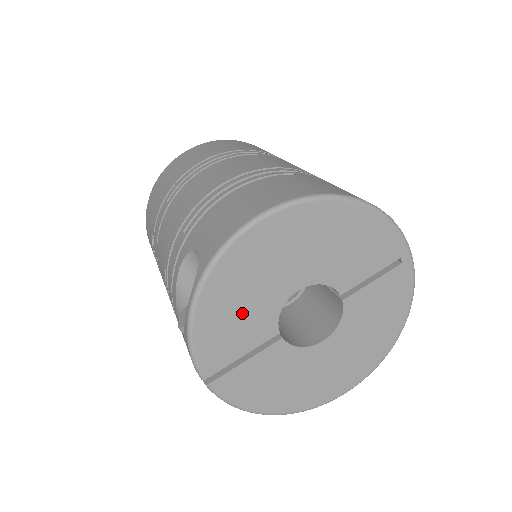
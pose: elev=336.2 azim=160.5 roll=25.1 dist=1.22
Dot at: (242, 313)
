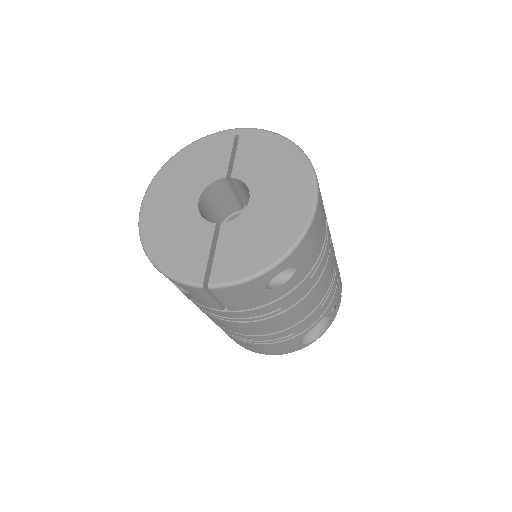
Dot at: (181, 238)
